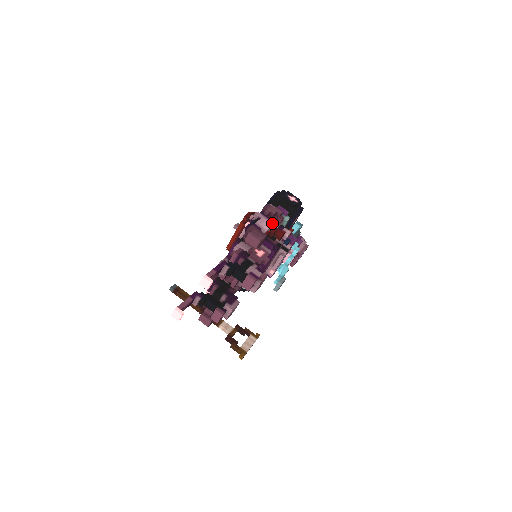
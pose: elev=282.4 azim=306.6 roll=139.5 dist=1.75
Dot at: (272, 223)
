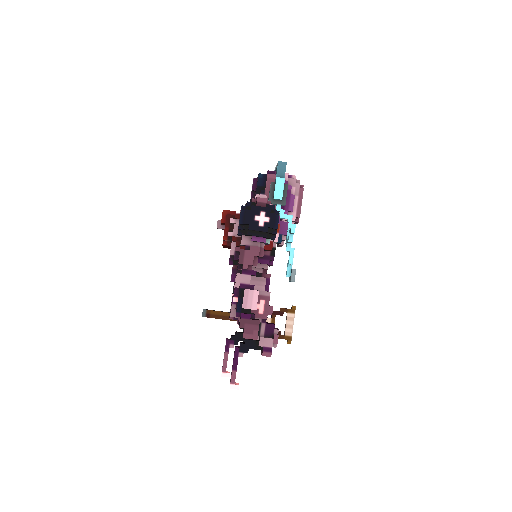
Dot at: occluded
